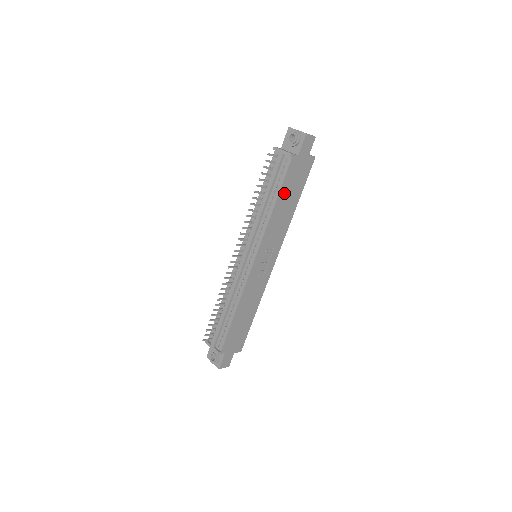
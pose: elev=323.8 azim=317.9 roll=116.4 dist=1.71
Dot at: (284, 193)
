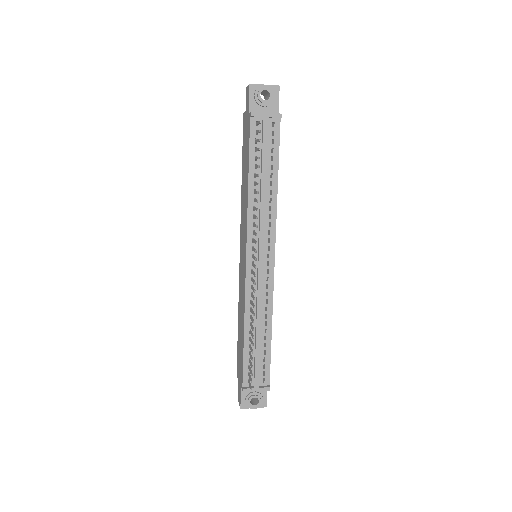
Dot at: occluded
